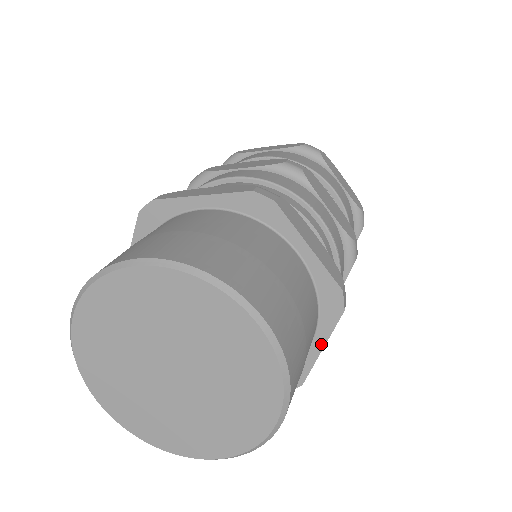
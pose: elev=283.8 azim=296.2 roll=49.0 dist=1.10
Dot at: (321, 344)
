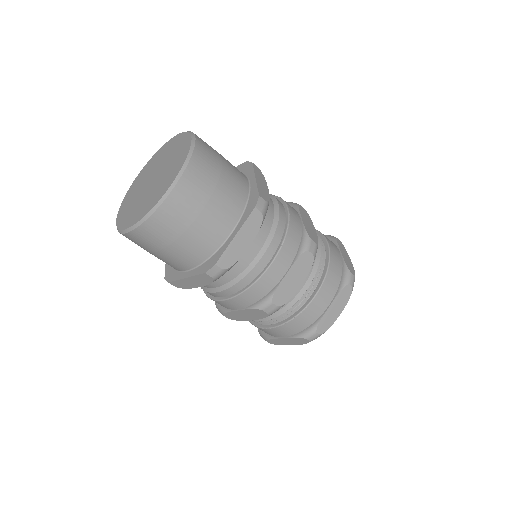
Dot at: (236, 232)
